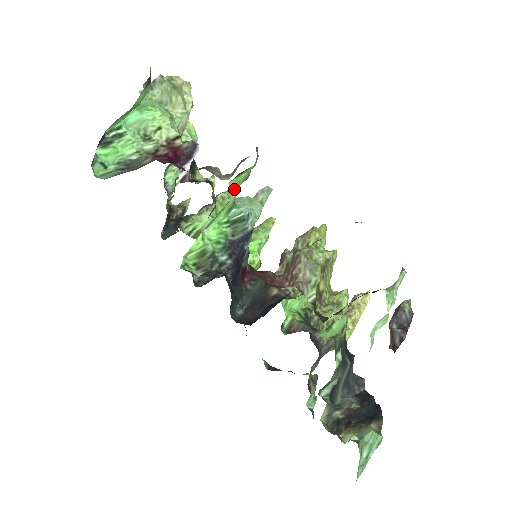
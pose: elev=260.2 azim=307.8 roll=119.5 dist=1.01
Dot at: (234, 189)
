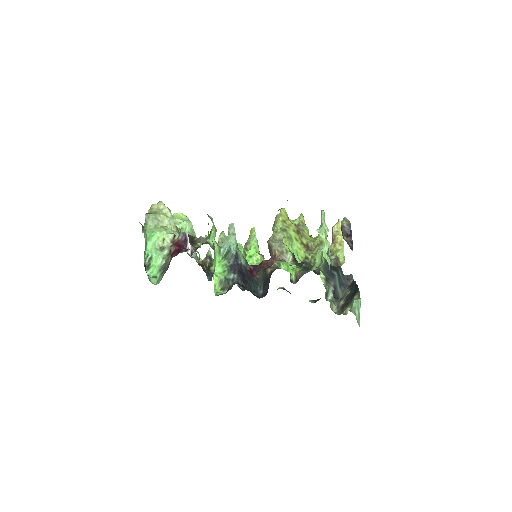
Dot at: (214, 242)
